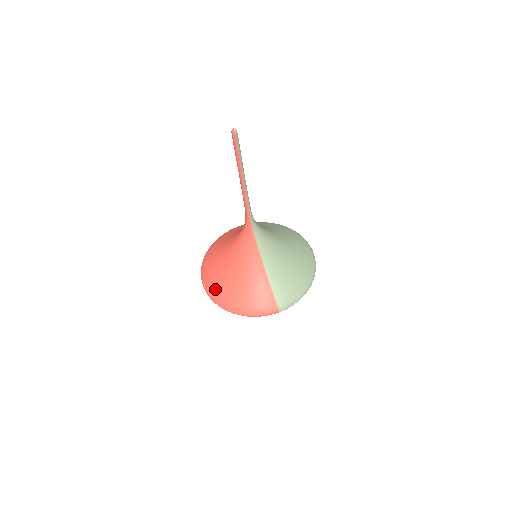
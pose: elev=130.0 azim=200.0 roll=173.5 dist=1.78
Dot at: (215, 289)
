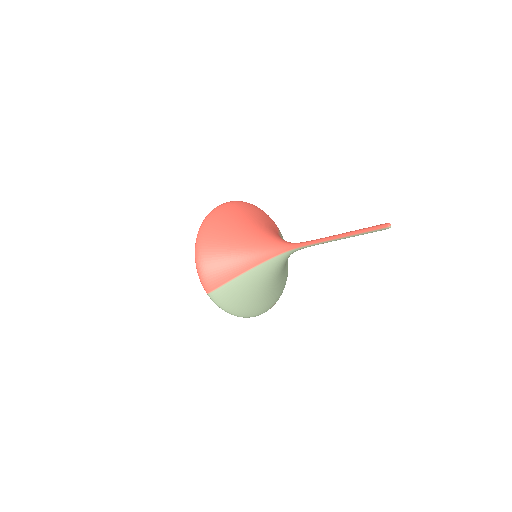
Dot at: (215, 223)
